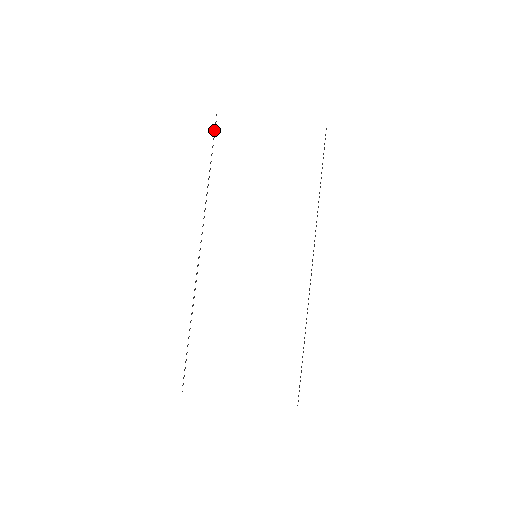
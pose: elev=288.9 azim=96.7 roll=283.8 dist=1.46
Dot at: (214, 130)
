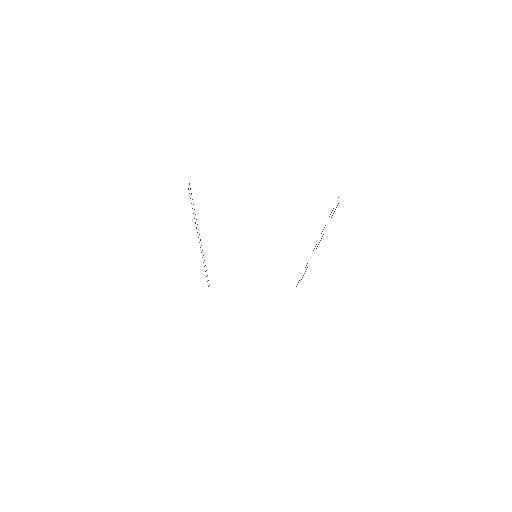
Dot at: occluded
